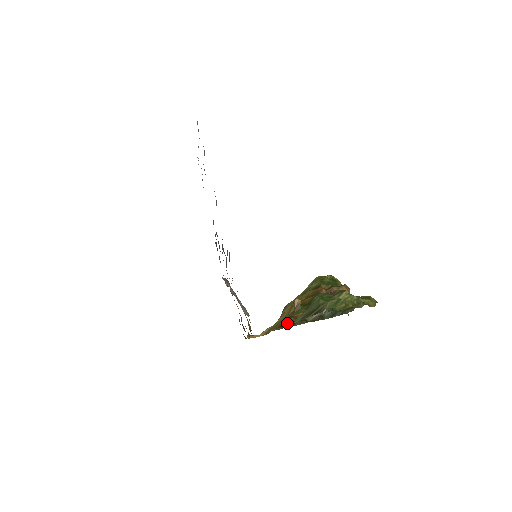
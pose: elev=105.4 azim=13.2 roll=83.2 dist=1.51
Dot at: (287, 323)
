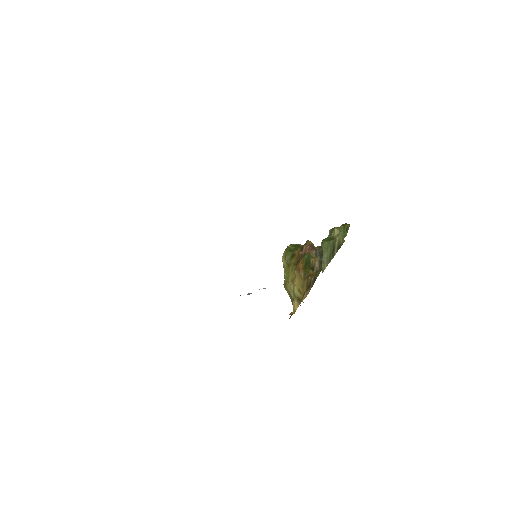
Dot at: (310, 282)
